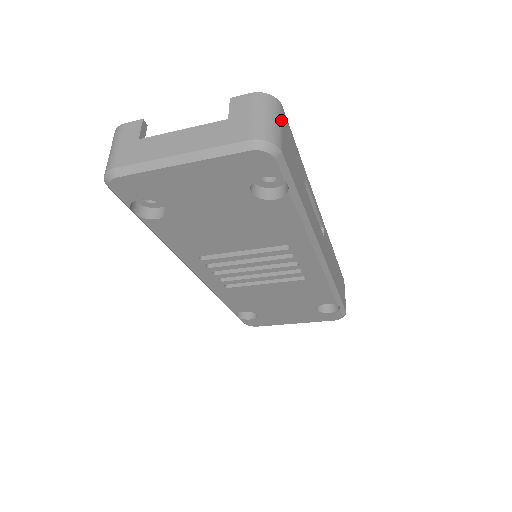
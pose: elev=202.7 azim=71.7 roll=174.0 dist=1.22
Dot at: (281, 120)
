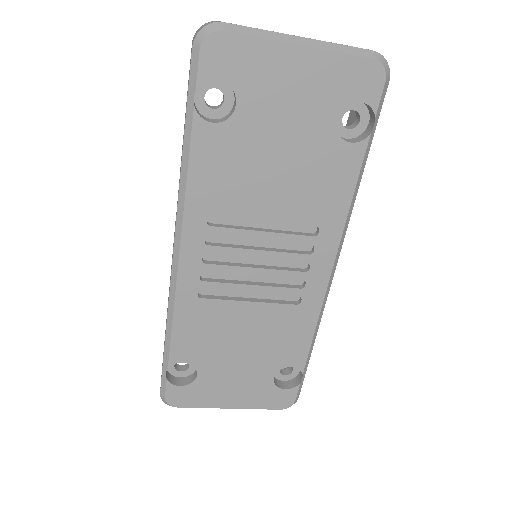
Dot at: occluded
